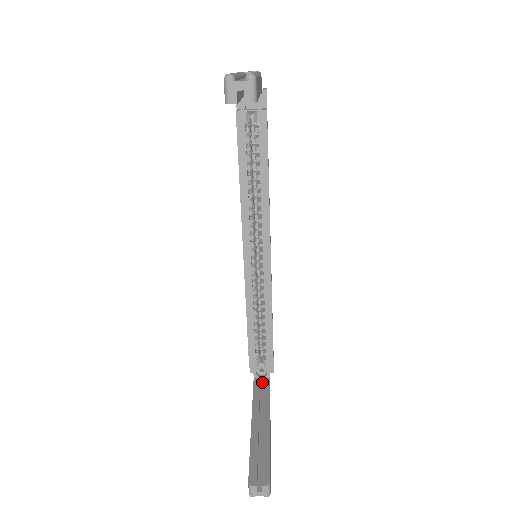
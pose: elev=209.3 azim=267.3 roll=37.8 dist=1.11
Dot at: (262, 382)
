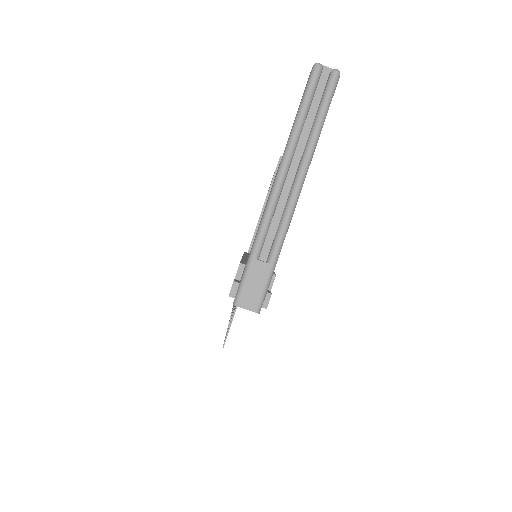
Dot at: occluded
